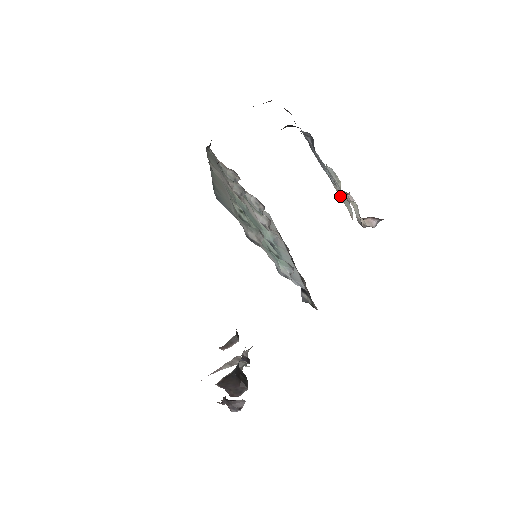
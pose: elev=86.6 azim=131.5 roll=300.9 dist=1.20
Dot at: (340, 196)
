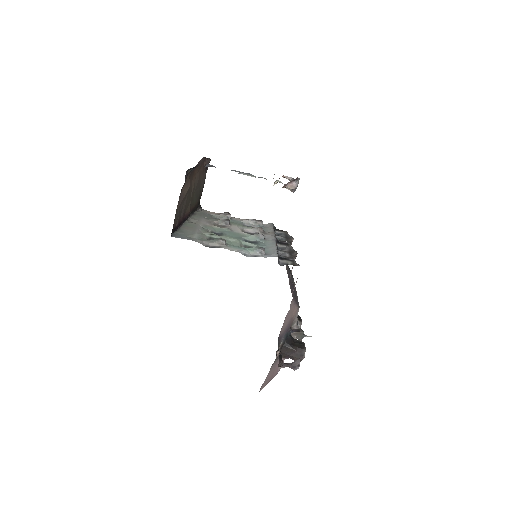
Dot at: occluded
